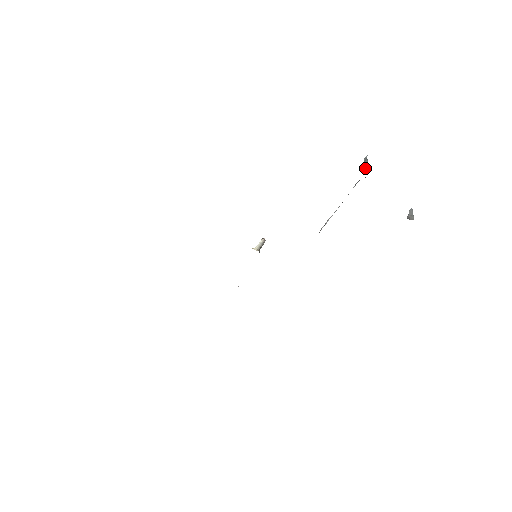
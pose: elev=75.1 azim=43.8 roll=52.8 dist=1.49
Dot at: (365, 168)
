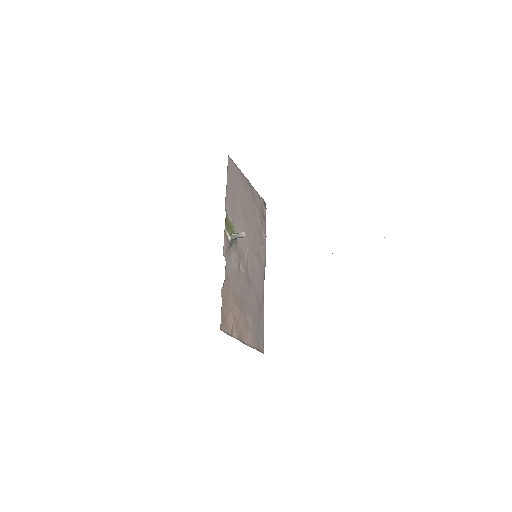
Dot at: occluded
